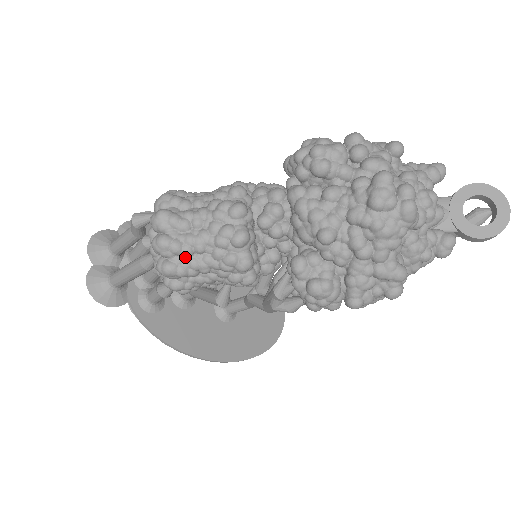
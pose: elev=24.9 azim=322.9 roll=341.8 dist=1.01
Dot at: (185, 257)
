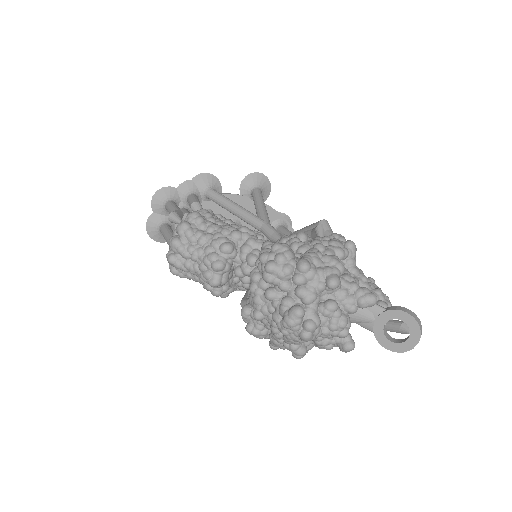
Dot at: (184, 270)
